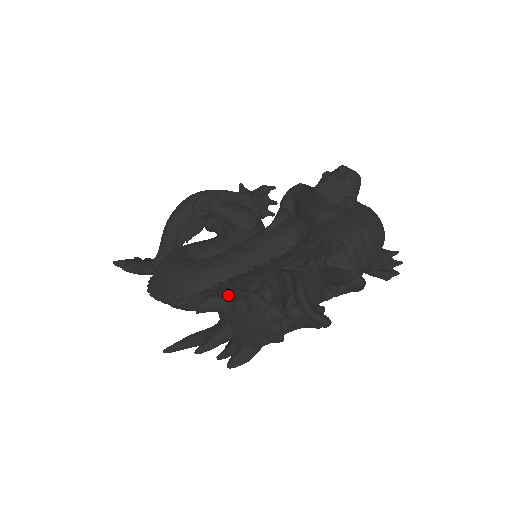
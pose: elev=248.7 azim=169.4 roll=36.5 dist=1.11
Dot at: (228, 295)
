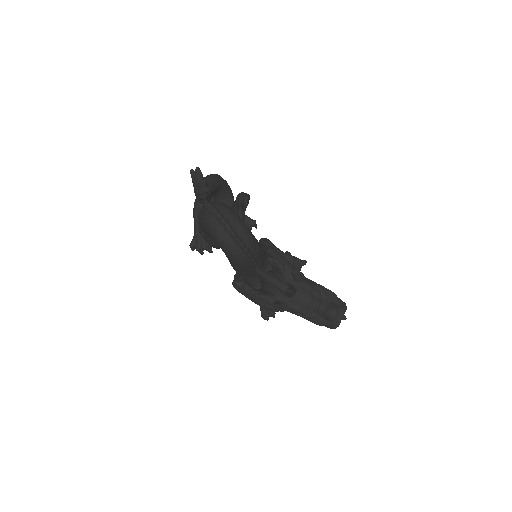
Dot at: occluded
